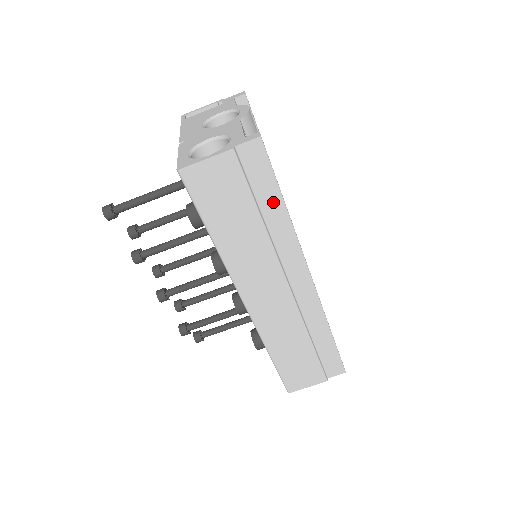
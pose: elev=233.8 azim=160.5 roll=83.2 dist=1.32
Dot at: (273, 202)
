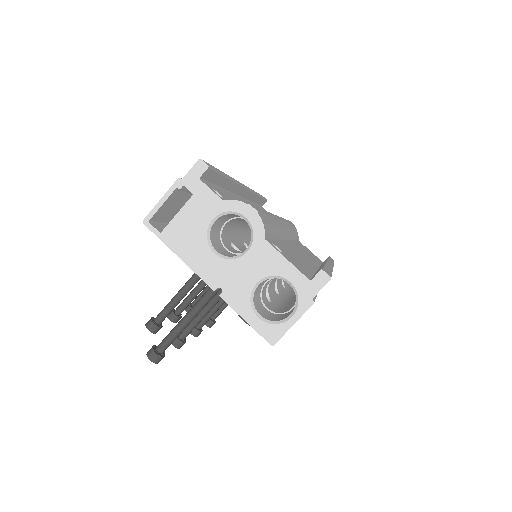
Dot at: occluded
